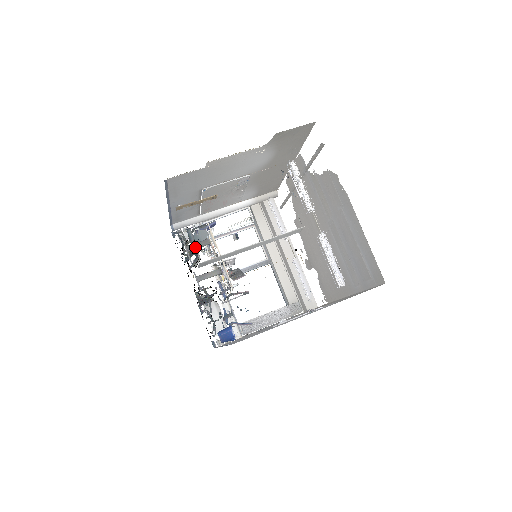
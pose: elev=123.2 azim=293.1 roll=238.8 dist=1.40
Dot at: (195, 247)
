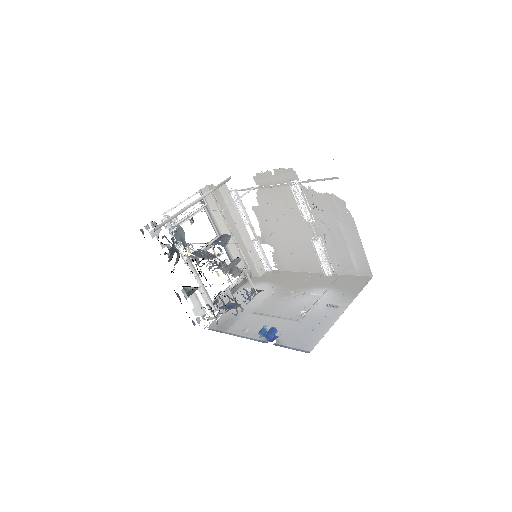
Dot at: (231, 267)
